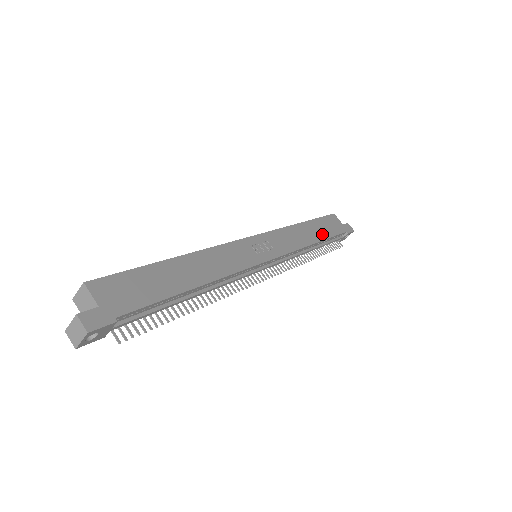
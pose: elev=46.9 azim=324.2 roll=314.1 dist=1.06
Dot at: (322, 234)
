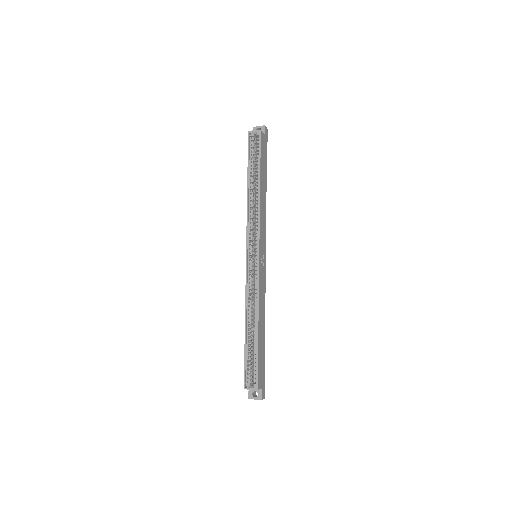
Dot at: (265, 177)
